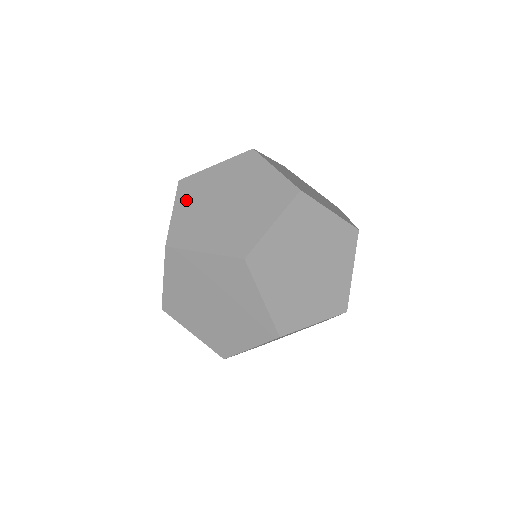
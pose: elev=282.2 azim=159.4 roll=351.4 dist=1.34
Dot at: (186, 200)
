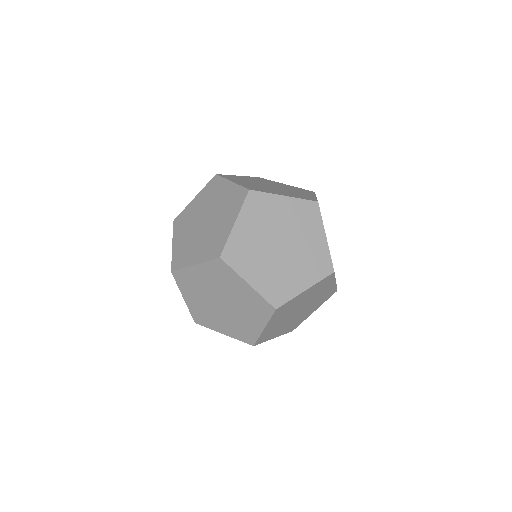
Dot at: (202, 196)
